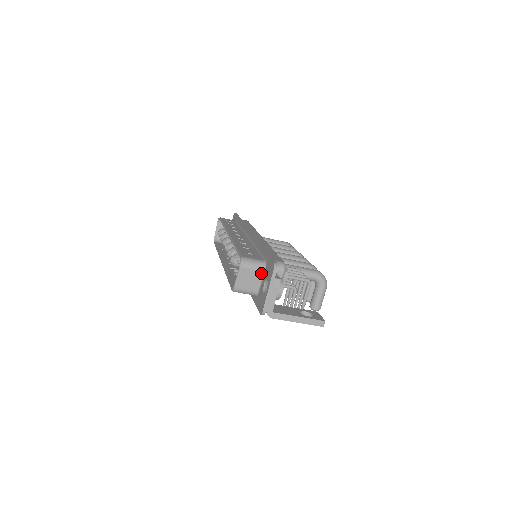
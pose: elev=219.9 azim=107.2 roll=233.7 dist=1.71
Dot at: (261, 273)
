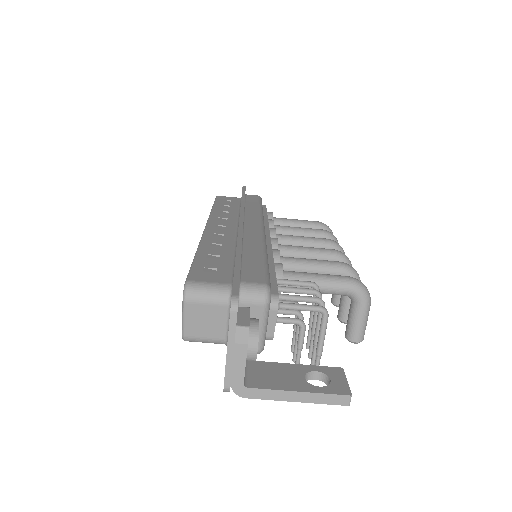
Dot at: (225, 308)
